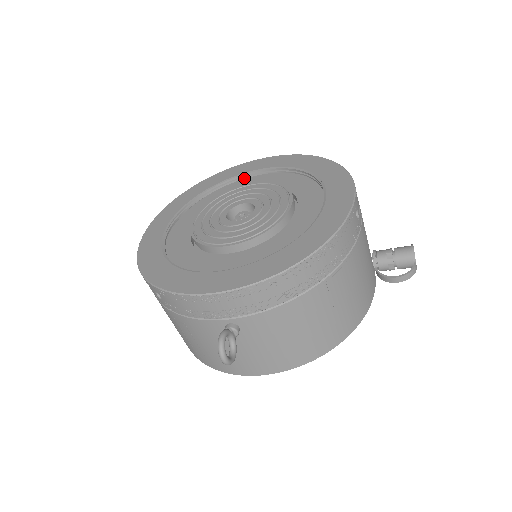
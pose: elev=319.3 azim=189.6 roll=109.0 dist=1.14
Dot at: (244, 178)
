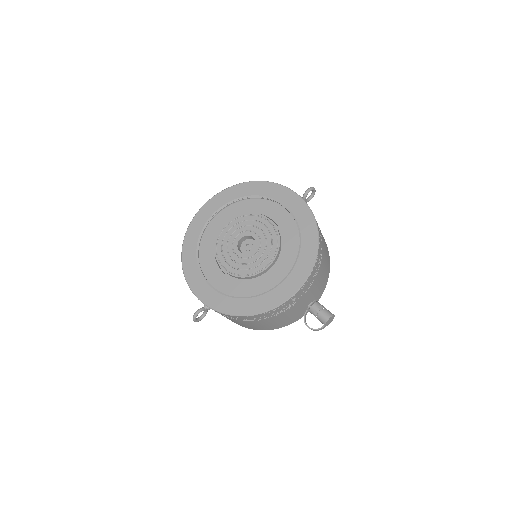
Dot at: (276, 202)
